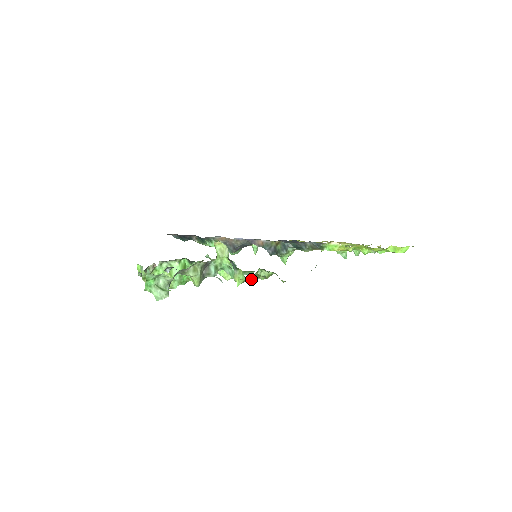
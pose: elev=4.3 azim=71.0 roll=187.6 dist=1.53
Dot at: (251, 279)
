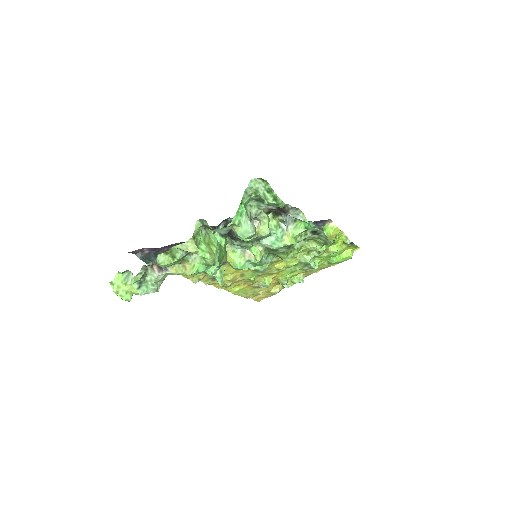
Dot at: (302, 238)
